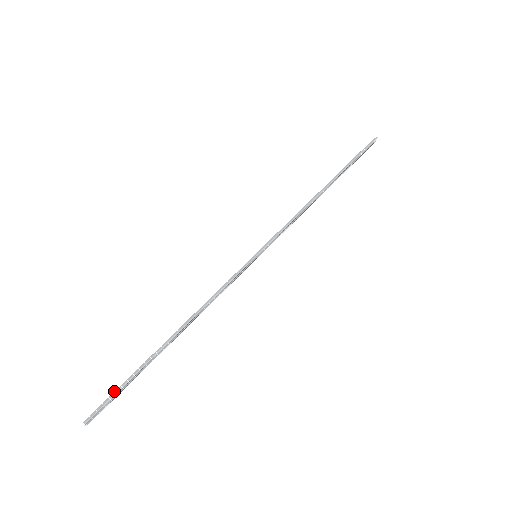
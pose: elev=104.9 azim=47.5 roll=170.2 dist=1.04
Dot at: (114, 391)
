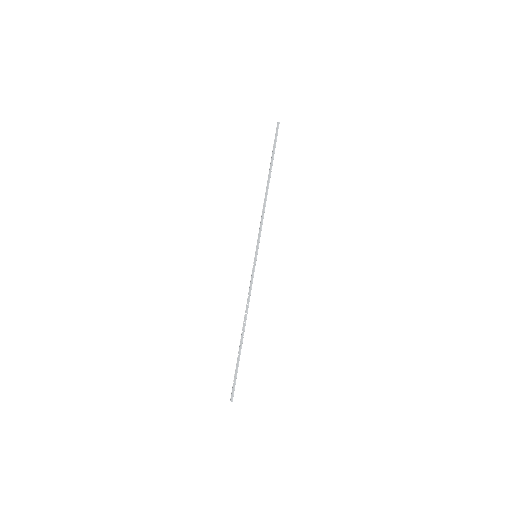
Dot at: (234, 378)
